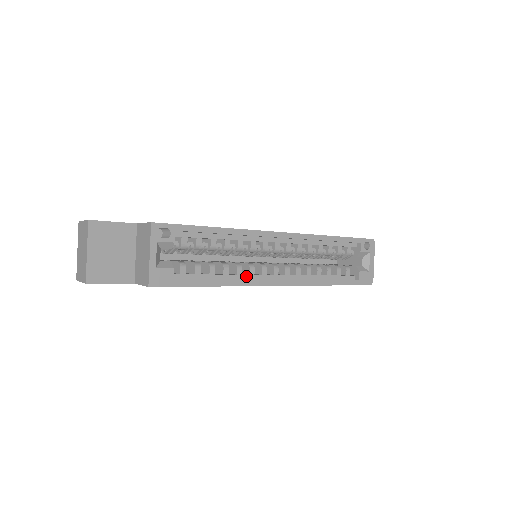
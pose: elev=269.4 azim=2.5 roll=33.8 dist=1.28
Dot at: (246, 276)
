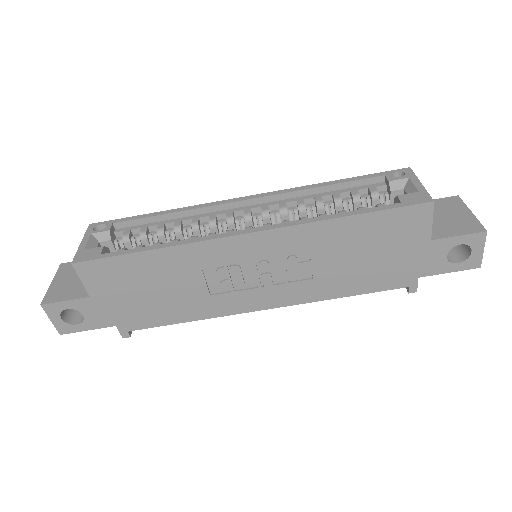
Dot at: occluded
